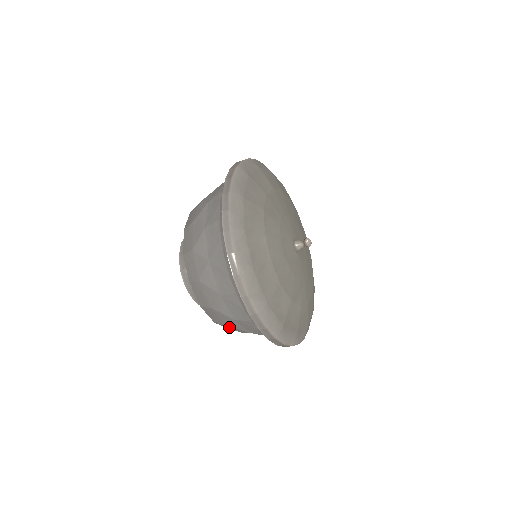
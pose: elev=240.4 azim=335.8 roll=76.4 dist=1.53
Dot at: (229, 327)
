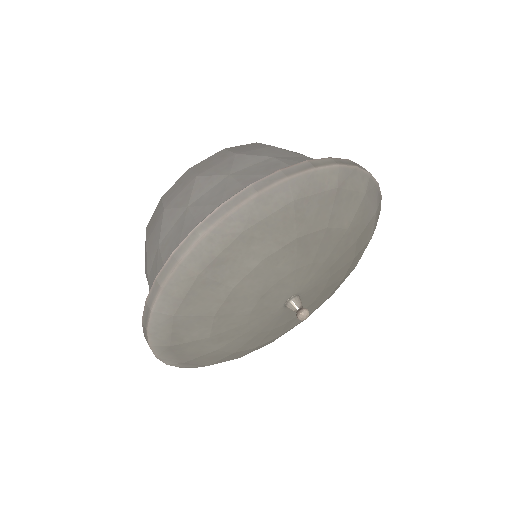
Dot at: occluded
